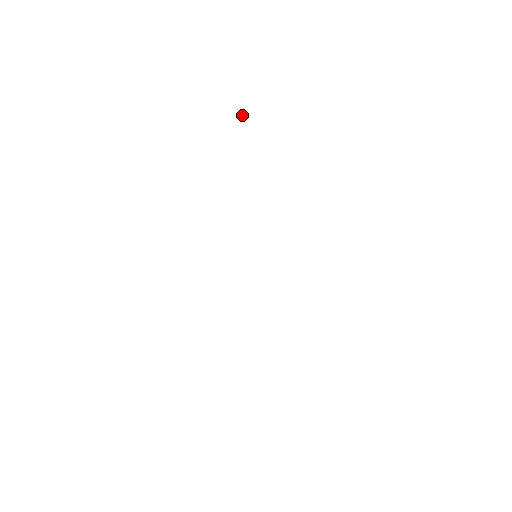
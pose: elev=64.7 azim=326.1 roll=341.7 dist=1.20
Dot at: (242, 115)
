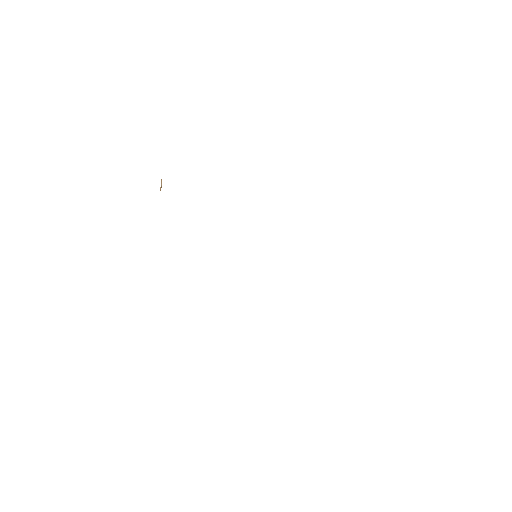
Dot at: (160, 187)
